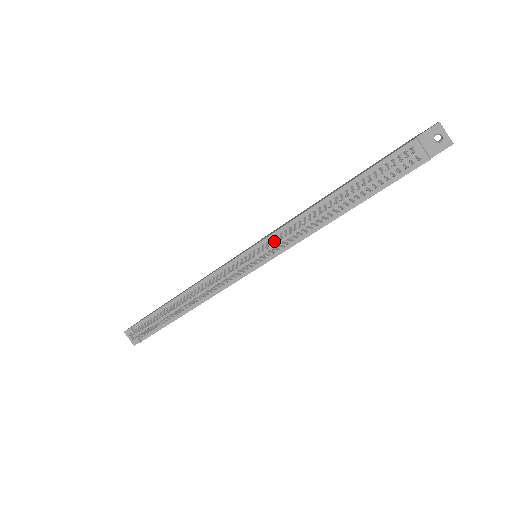
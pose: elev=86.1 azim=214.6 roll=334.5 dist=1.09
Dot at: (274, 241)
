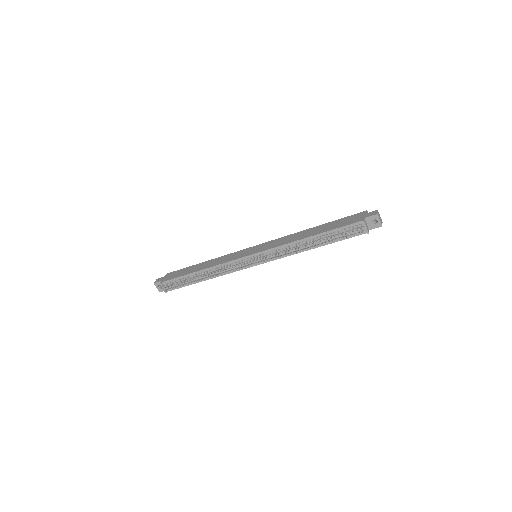
Dot at: (271, 253)
